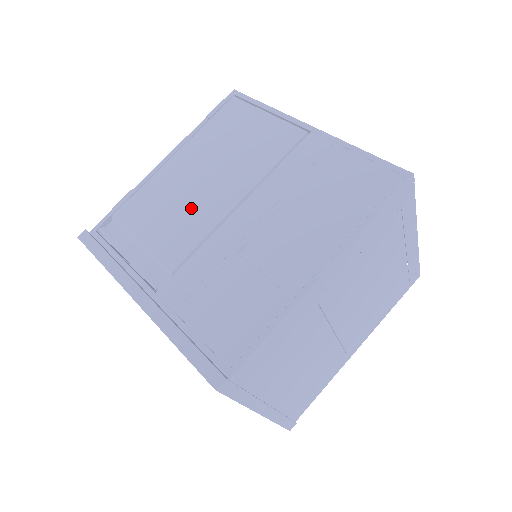
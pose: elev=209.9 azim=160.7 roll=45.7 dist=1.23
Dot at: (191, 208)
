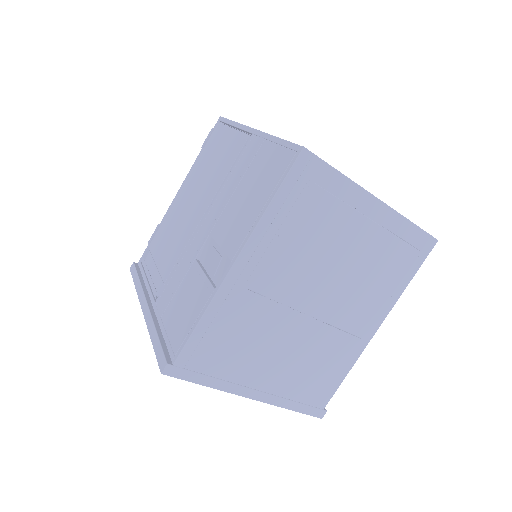
Dot at: (181, 228)
